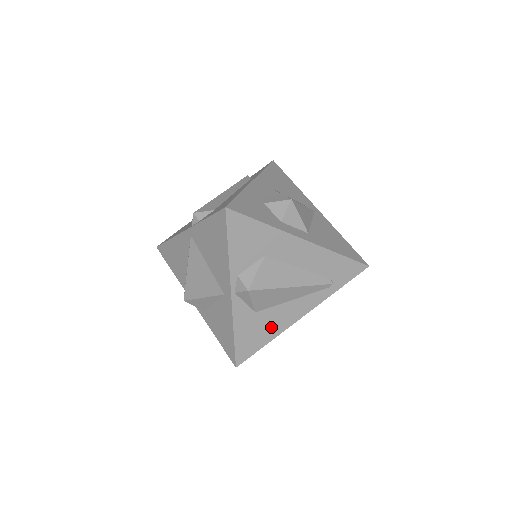
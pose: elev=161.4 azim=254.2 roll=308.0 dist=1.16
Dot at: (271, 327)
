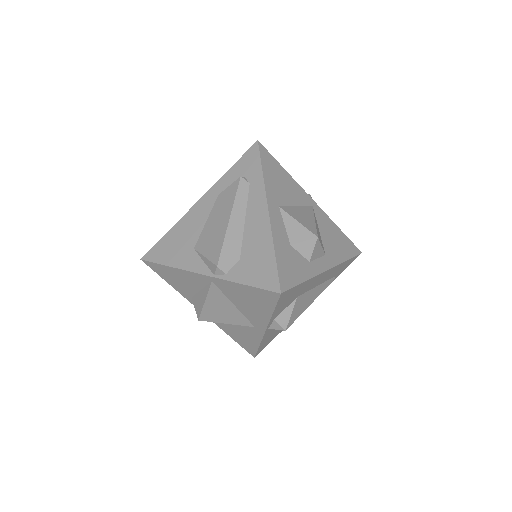
Dot at: occluded
